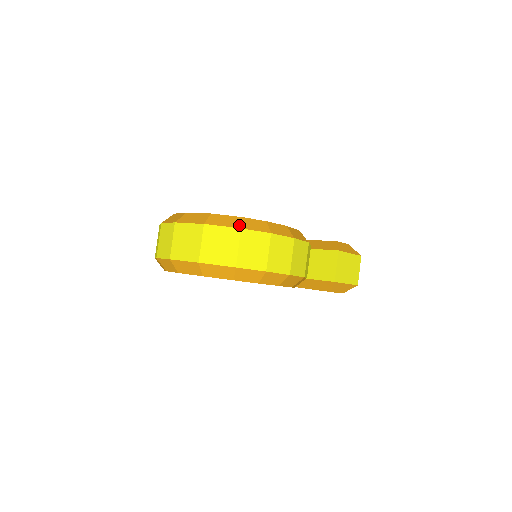
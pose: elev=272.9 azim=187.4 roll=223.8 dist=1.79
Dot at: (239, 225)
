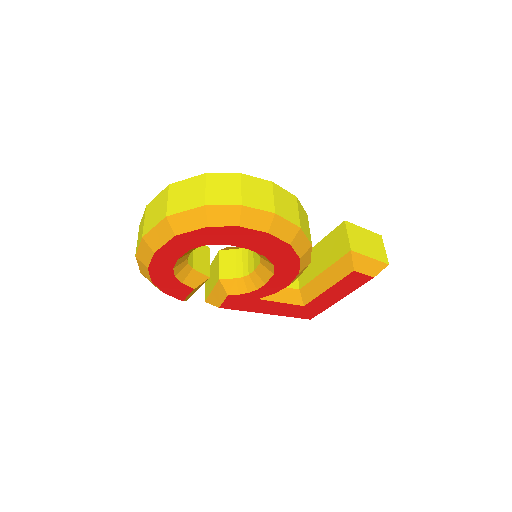
Dot at: (204, 173)
